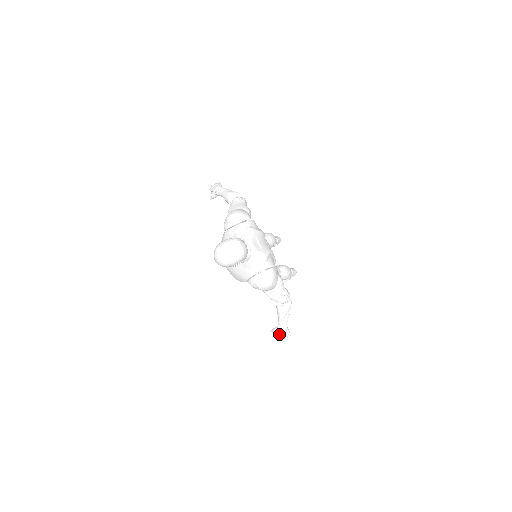
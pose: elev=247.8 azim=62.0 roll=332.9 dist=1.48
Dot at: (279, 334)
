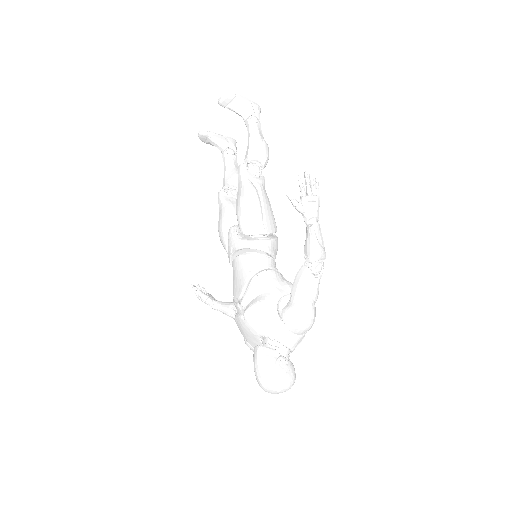
Dot at: occluded
